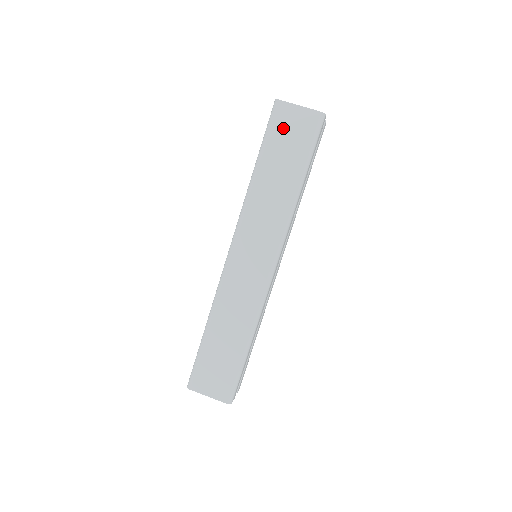
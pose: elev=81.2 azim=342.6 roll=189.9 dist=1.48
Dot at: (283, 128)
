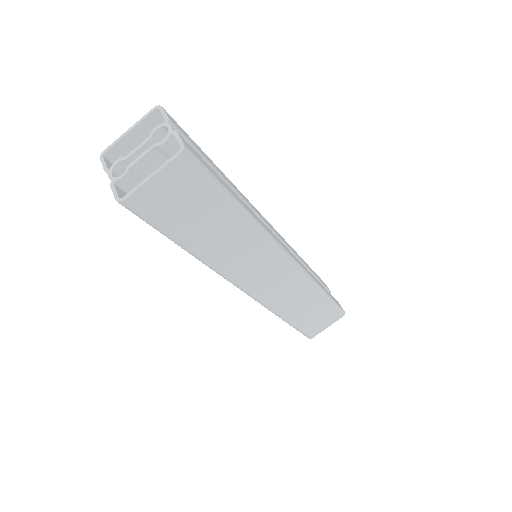
Dot at: (166, 209)
